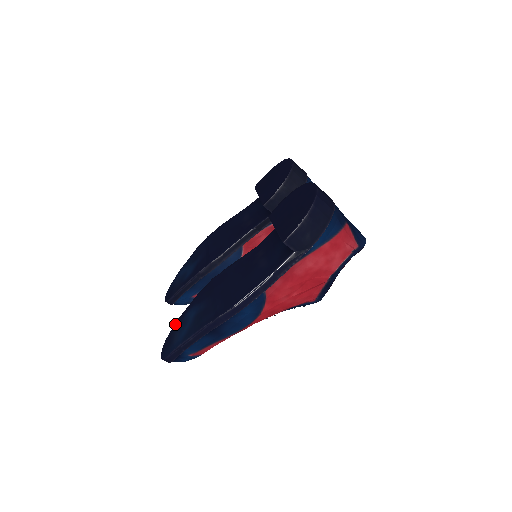
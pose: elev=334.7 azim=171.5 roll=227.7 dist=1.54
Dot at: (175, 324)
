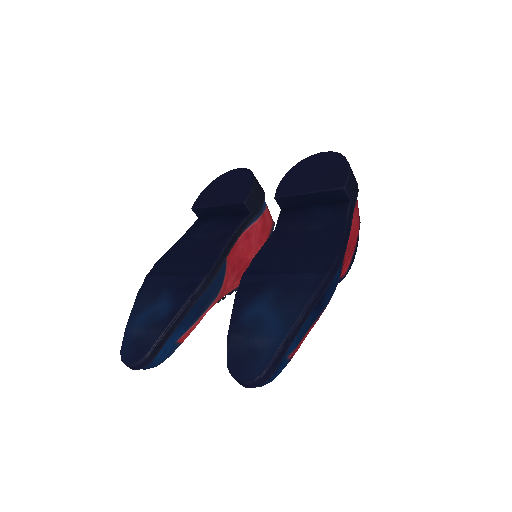
Dot at: (230, 340)
